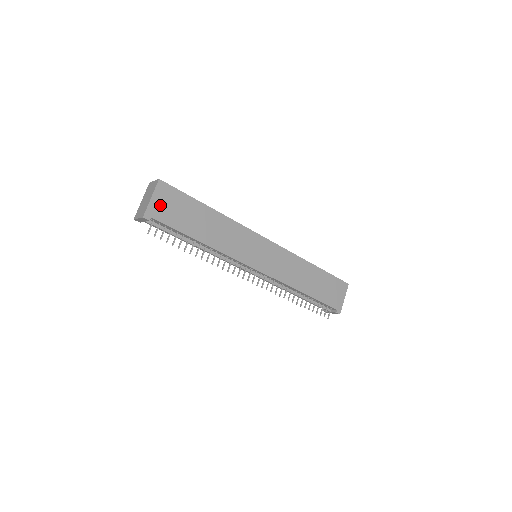
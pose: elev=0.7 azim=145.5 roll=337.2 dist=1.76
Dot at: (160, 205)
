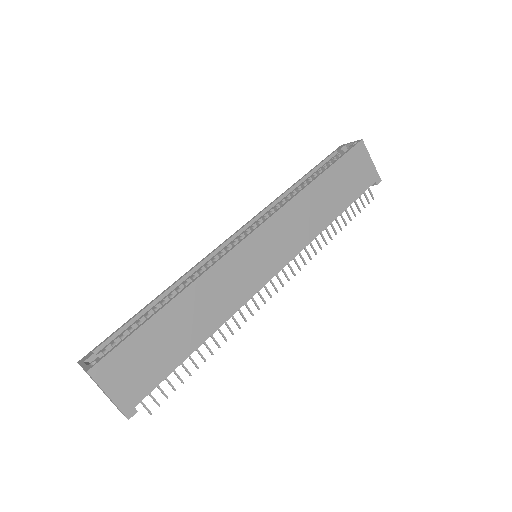
Dot at: (125, 386)
